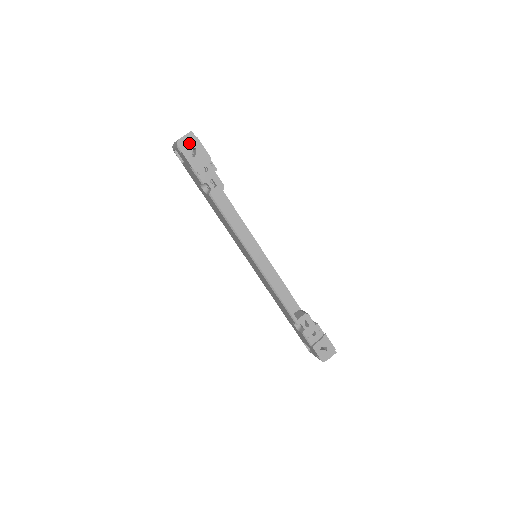
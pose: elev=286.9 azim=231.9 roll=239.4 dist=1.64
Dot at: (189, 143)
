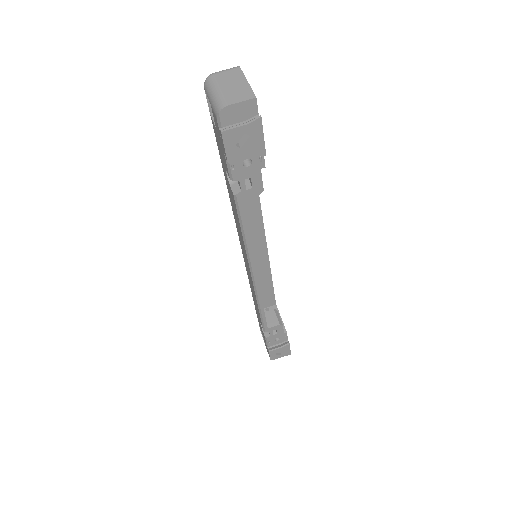
Dot at: (241, 117)
